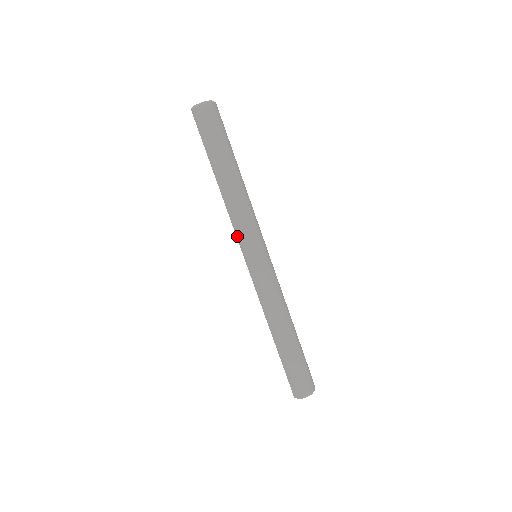
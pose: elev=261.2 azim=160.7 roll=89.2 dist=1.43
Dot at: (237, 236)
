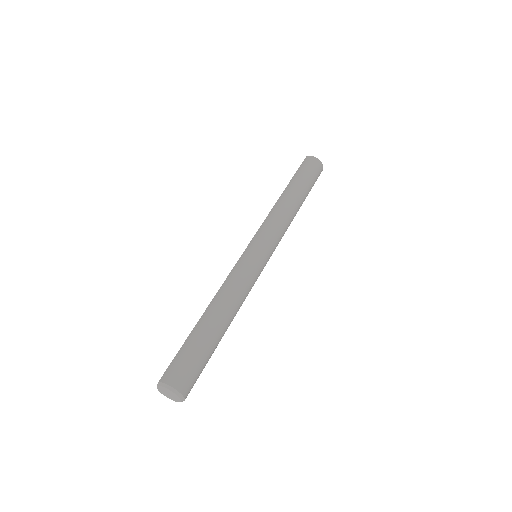
Dot at: (260, 228)
